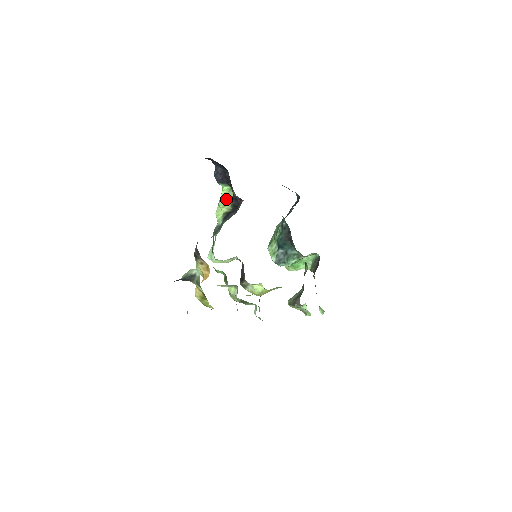
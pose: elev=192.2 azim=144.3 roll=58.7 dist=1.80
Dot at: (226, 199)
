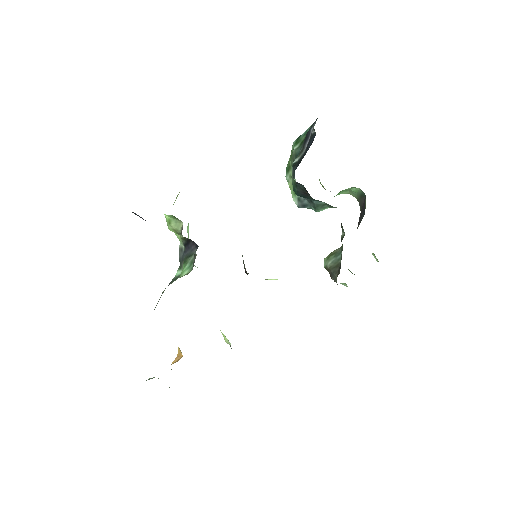
Dot at: (174, 229)
